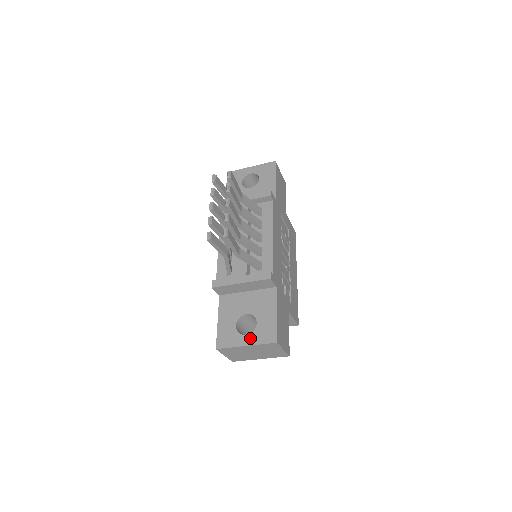
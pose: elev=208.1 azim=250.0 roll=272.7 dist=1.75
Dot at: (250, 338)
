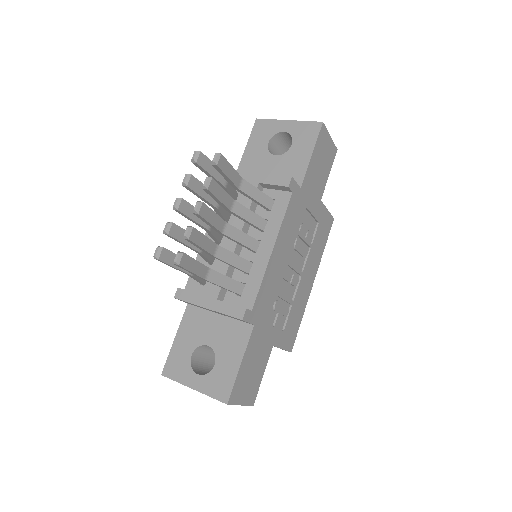
Dot at: (200, 381)
